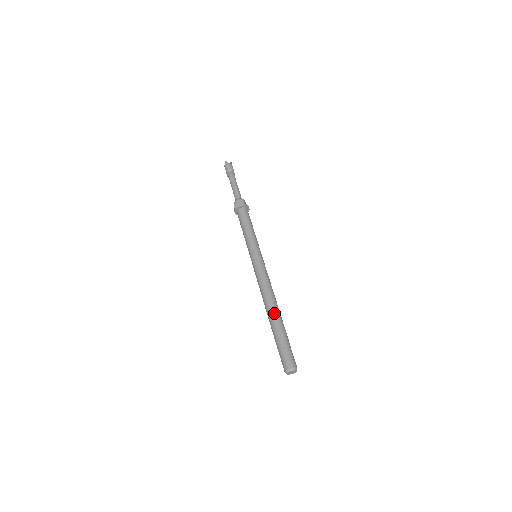
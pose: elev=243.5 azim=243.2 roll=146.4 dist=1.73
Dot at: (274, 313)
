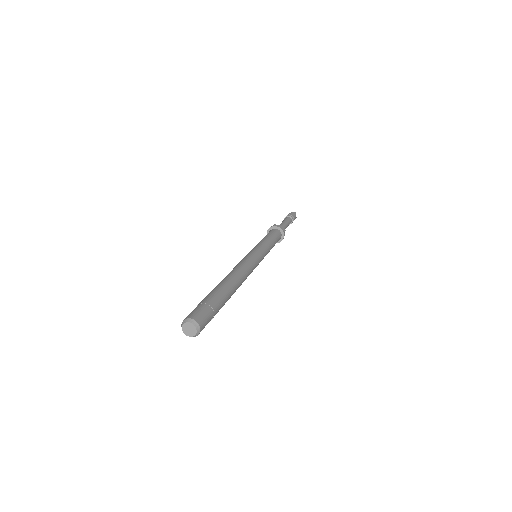
Dot at: (231, 284)
